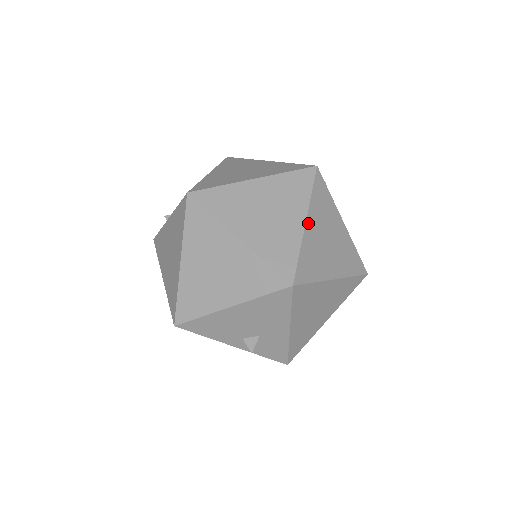
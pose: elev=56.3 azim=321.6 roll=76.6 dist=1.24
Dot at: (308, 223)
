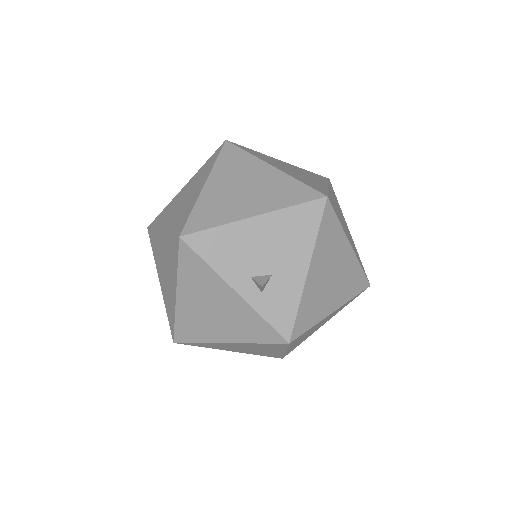
Dot at: (330, 190)
